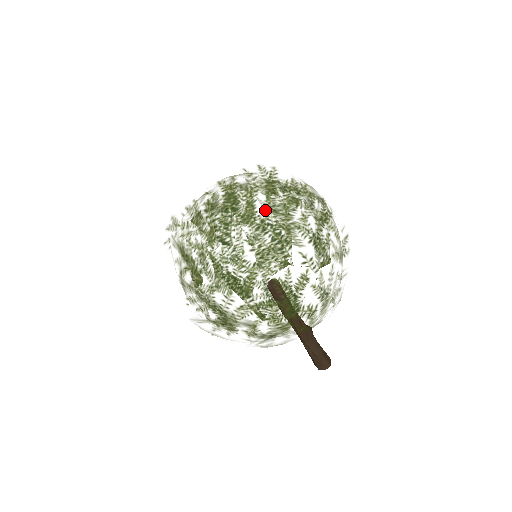
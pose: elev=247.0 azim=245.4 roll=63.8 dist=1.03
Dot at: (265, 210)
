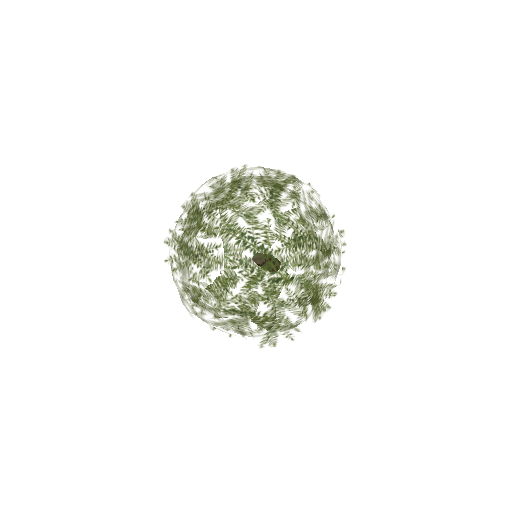
Dot at: (288, 229)
